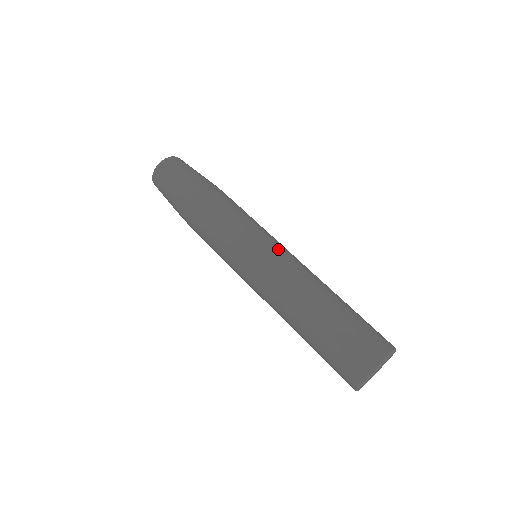
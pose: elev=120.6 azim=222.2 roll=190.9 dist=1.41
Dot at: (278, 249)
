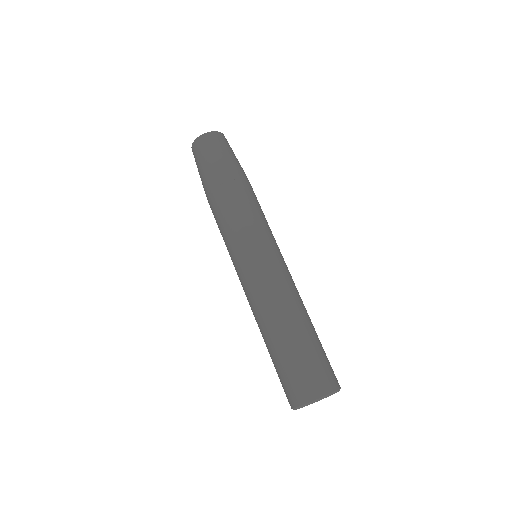
Dot at: (278, 260)
